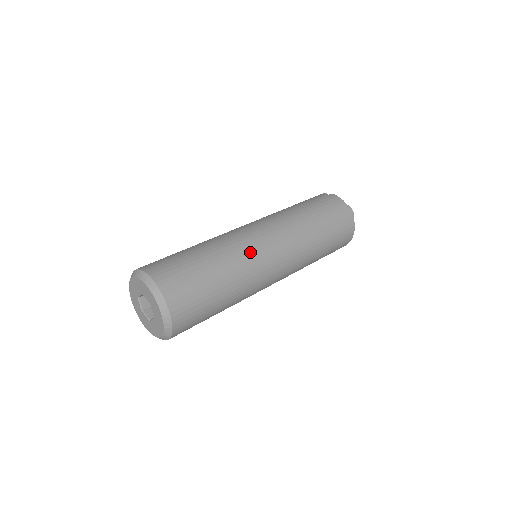
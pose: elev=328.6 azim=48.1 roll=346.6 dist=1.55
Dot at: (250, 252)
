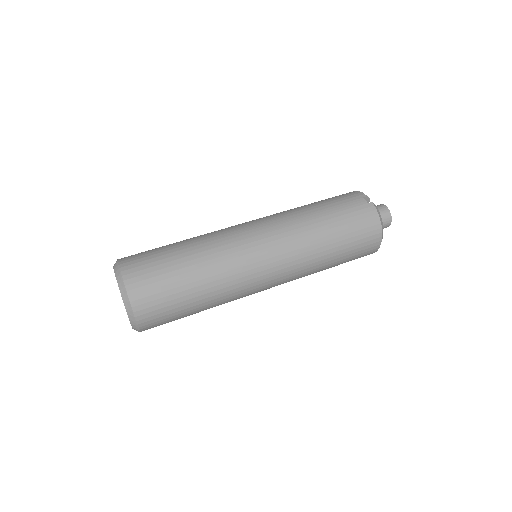
Dot at: (240, 273)
